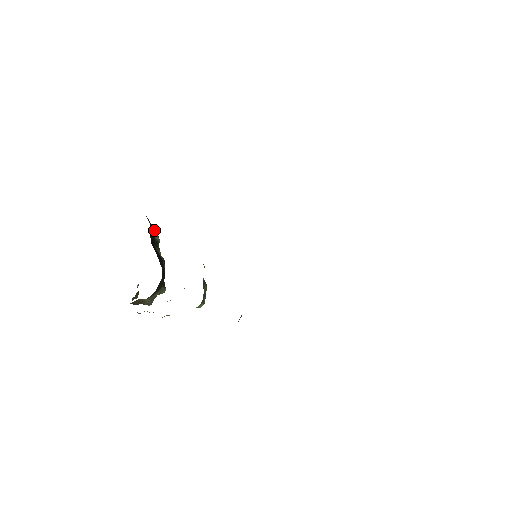
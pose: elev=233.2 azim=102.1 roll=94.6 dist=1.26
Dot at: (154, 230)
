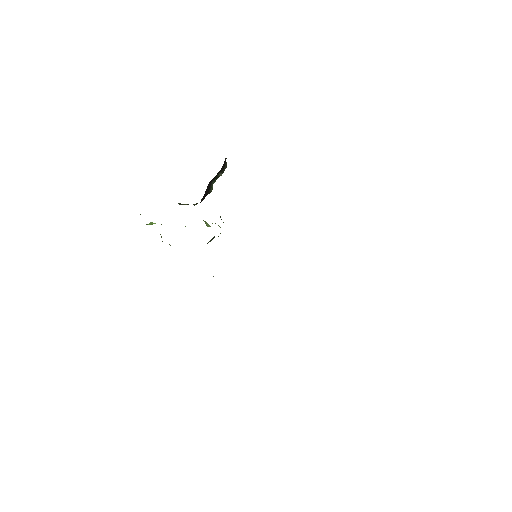
Dot at: (223, 169)
